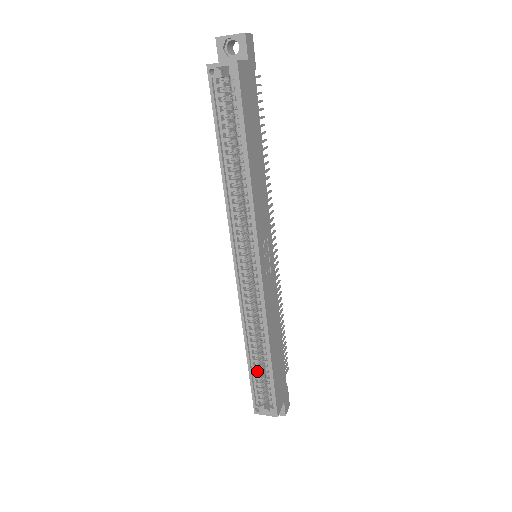
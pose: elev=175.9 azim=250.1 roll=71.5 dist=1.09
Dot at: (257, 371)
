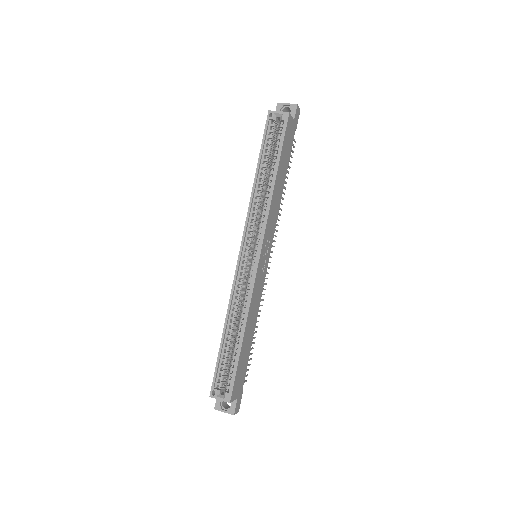
Dot at: (226, 353)
